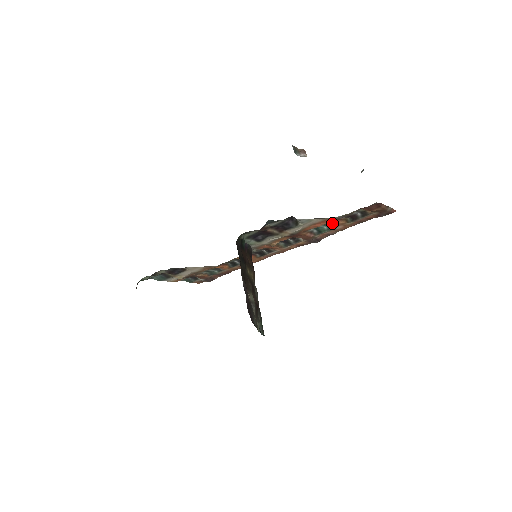
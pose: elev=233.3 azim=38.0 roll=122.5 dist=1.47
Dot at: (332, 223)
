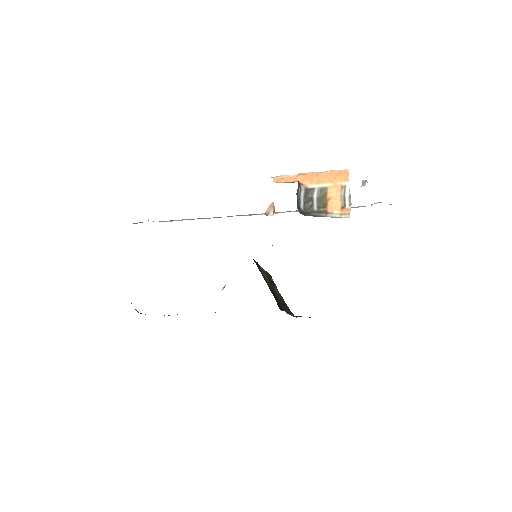
Dot at: occluded
